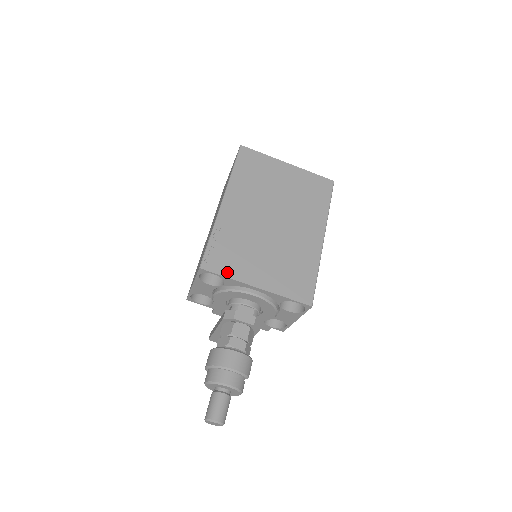
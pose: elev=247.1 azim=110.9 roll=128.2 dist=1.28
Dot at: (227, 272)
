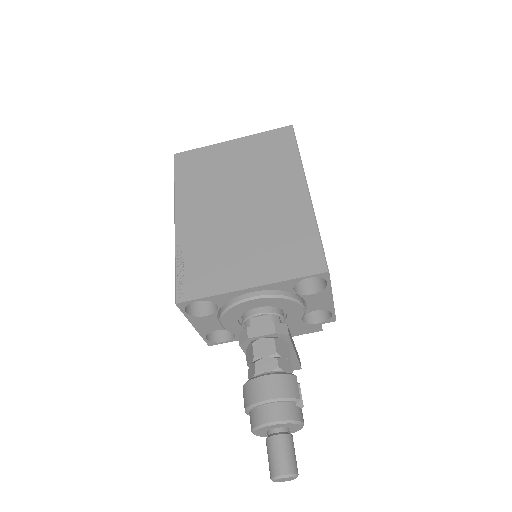
Dot at: (208, 290)
